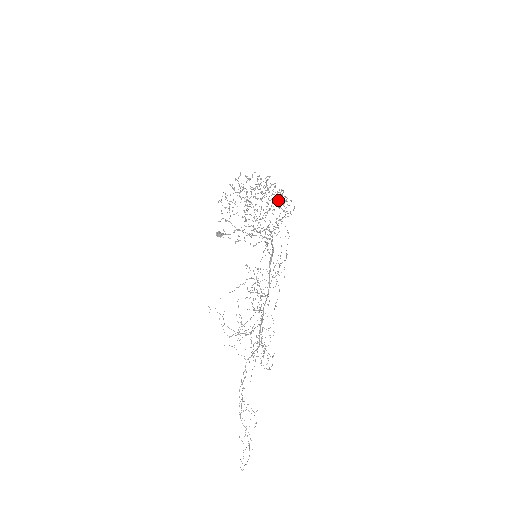
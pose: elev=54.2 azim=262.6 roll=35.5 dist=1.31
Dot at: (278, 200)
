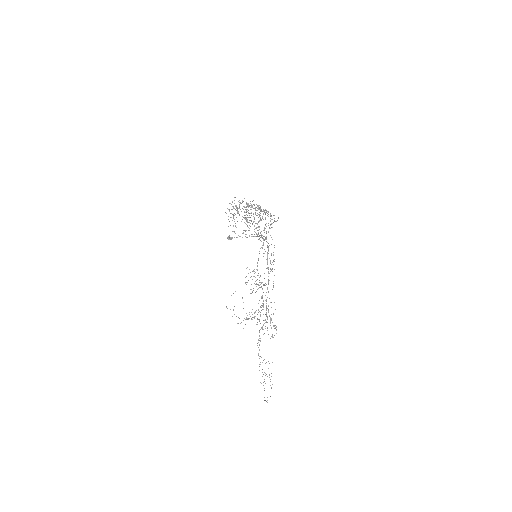
Dot at: occluded
